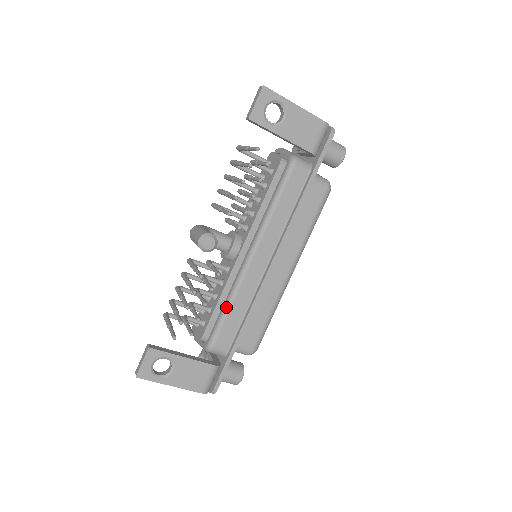
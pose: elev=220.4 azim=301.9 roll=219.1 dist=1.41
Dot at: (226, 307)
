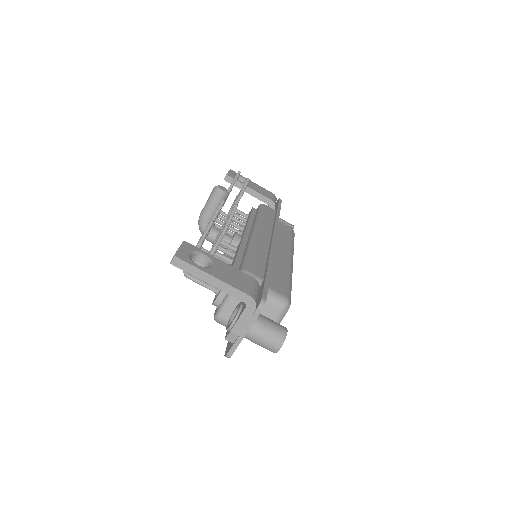
Dot at: (247, 251)
